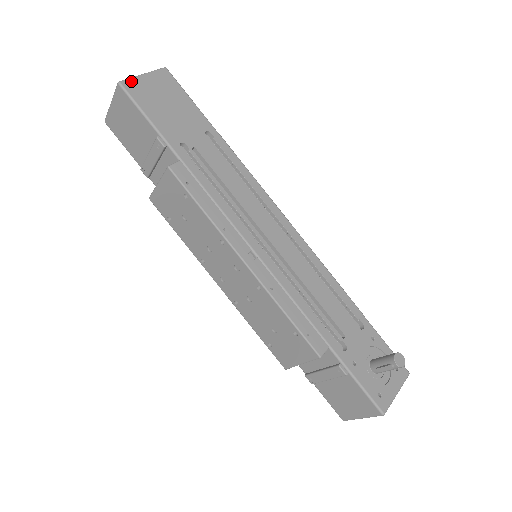
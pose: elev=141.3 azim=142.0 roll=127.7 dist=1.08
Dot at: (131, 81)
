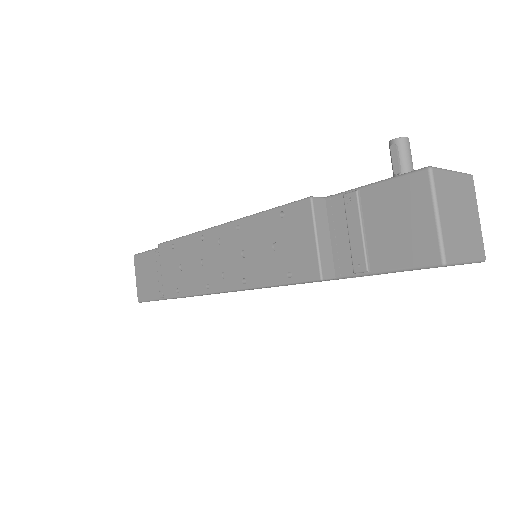
Dot at: occluded
